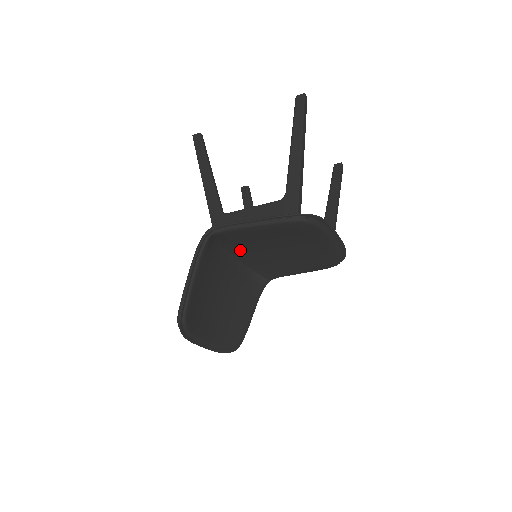
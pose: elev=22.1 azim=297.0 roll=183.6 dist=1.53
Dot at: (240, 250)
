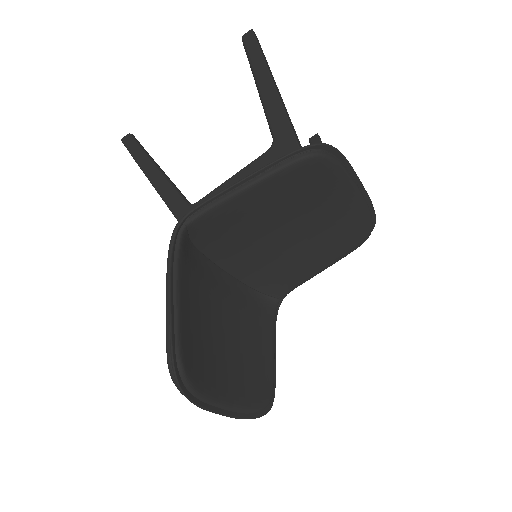
Dot at: (231, 256)
